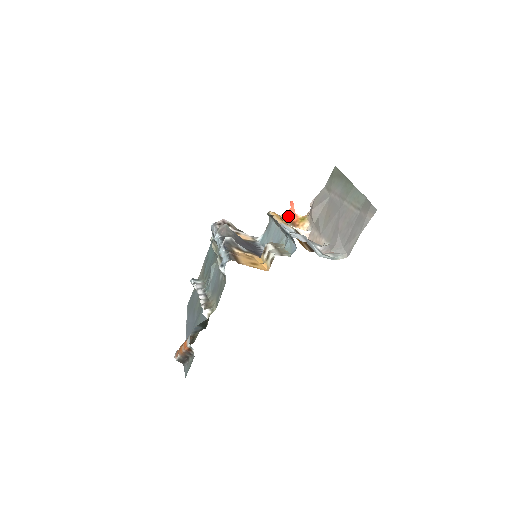
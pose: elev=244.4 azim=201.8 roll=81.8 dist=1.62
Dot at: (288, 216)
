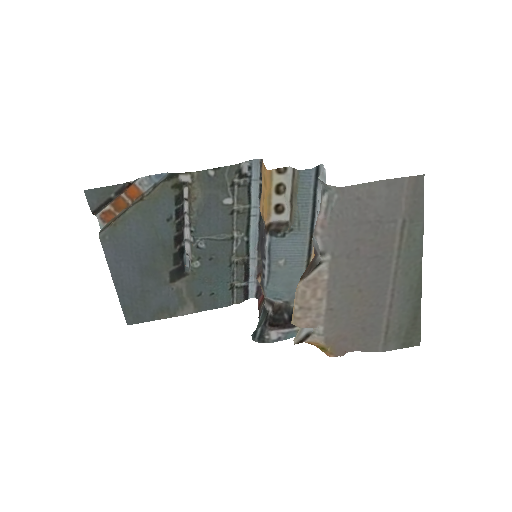
Dot at: occluded
